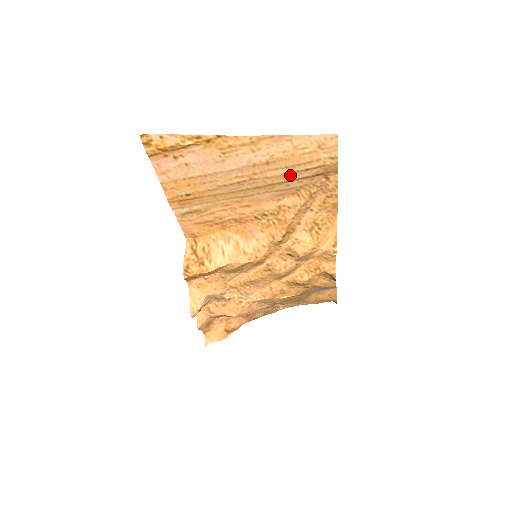
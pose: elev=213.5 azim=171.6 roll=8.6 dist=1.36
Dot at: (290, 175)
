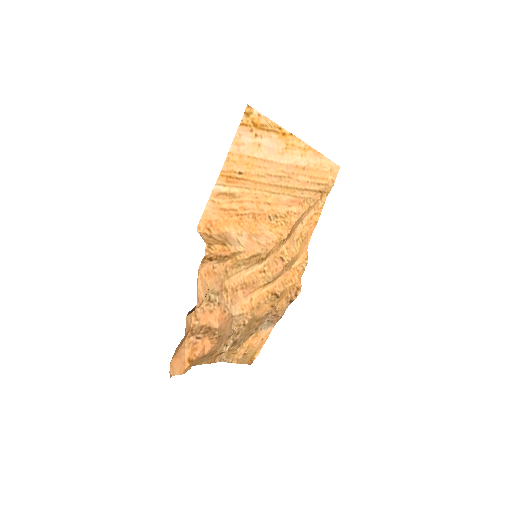
Dot at: (309, 184)
